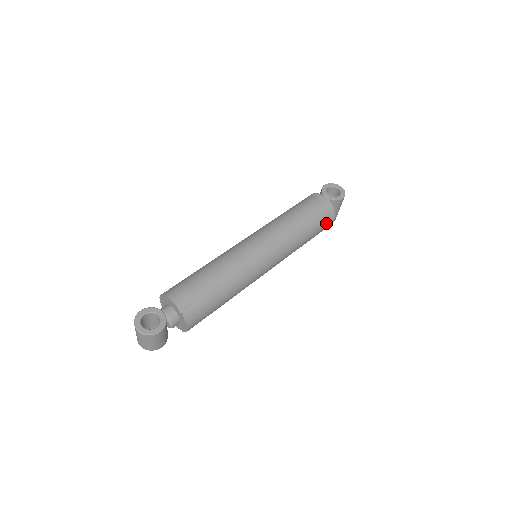
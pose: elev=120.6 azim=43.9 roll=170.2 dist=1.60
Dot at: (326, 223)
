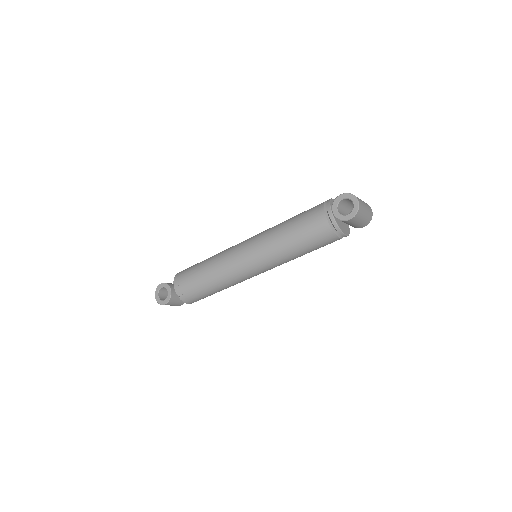
Dot at: (329, 240)
